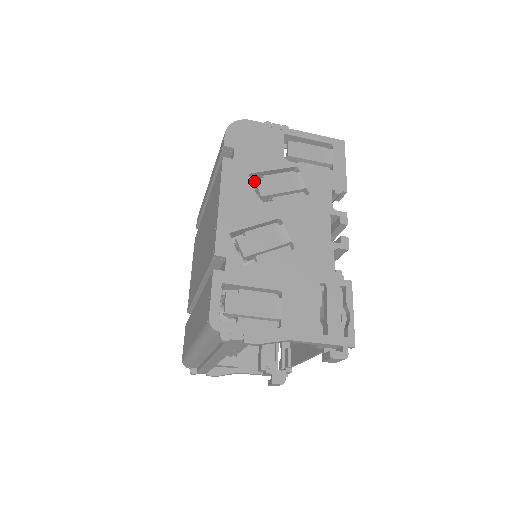
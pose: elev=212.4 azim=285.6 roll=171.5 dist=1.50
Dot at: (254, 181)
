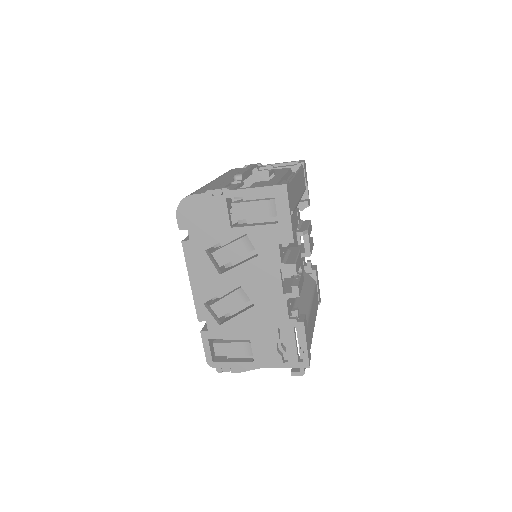
Dot at: (212, 253)
